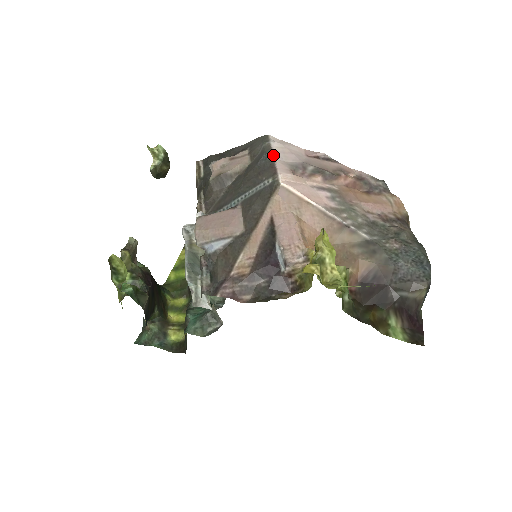
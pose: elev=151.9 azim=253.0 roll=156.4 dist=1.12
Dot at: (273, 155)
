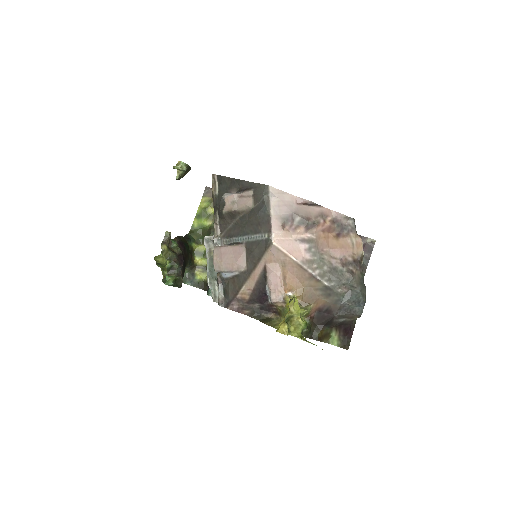
Dot at: (270, 211)
